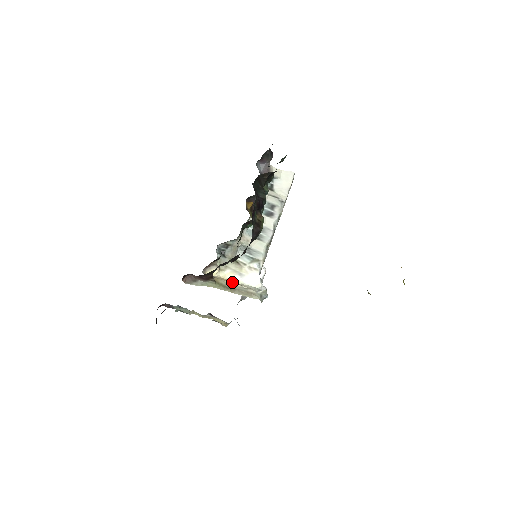
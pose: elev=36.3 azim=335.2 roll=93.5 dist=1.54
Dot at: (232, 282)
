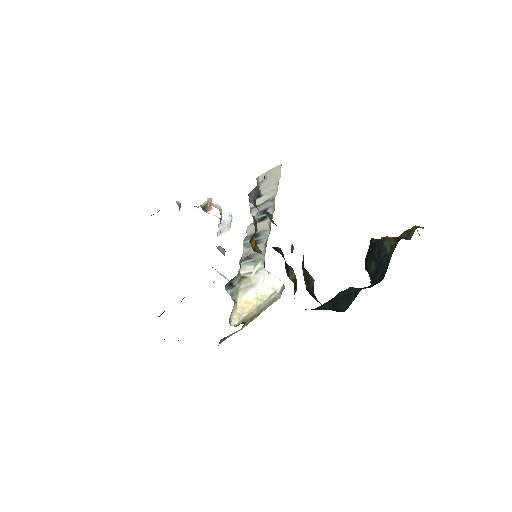
Dot at: (254, 304)
